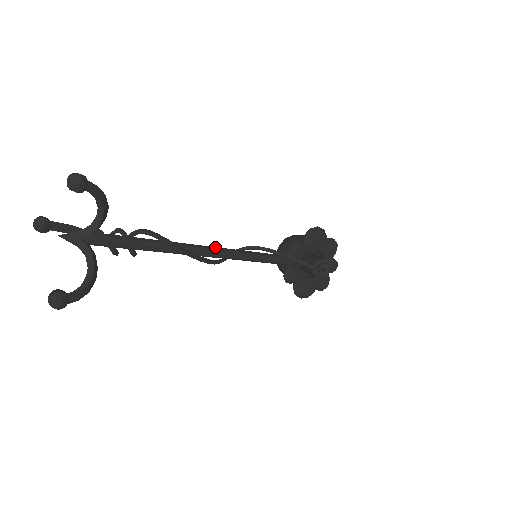
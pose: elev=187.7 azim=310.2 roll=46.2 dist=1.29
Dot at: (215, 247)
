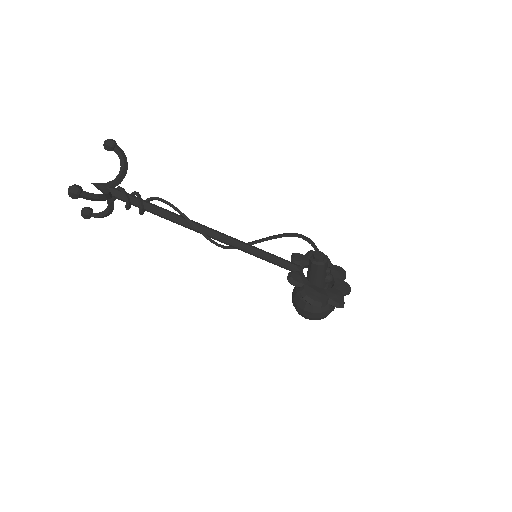
Dot at: (213, 230)
